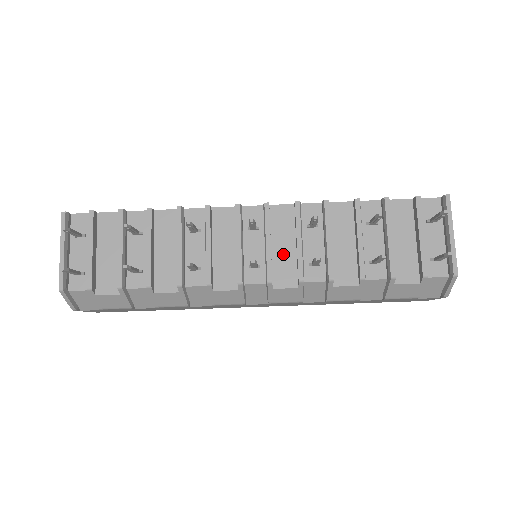
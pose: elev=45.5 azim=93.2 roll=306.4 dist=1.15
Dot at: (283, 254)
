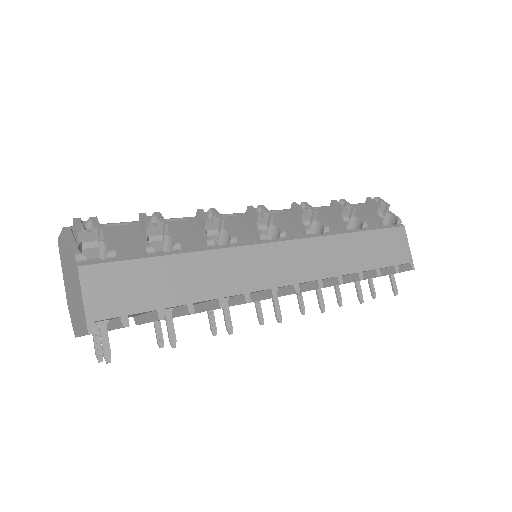
Dot at: occluded
